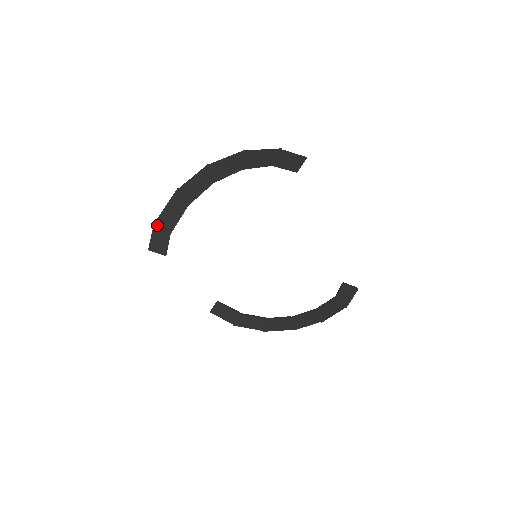
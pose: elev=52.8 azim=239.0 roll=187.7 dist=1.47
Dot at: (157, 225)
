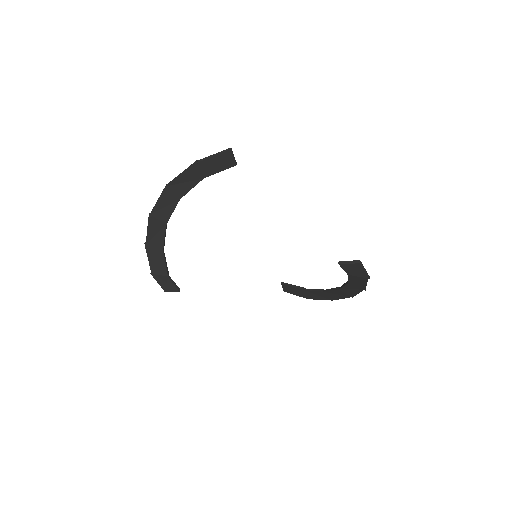
Dot at: (154, 275)
